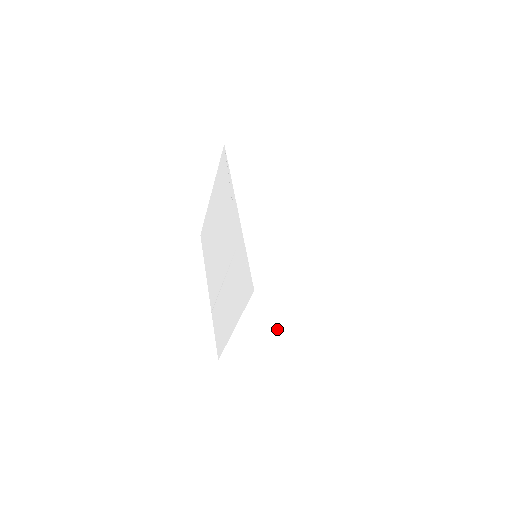
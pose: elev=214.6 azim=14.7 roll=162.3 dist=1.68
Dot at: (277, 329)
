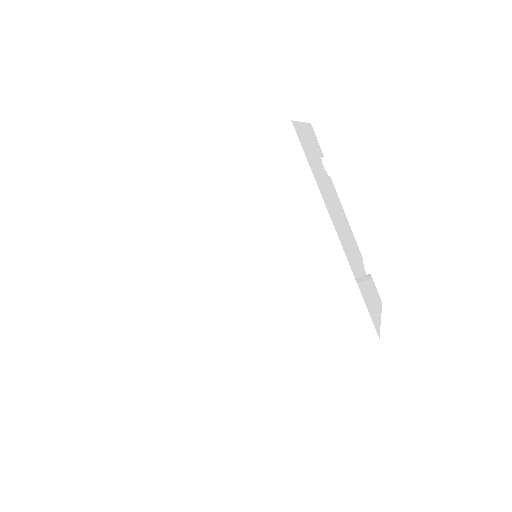
Dot at: occluded
